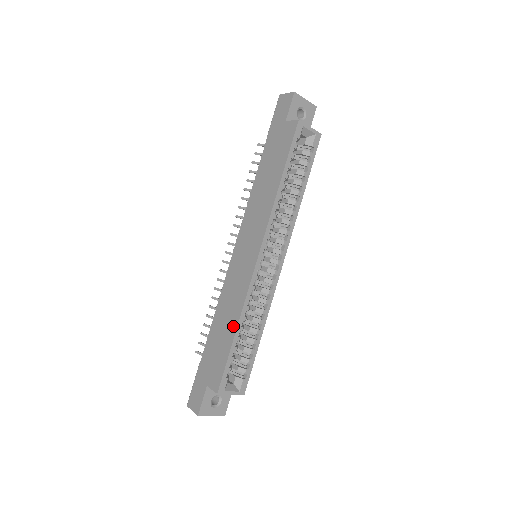
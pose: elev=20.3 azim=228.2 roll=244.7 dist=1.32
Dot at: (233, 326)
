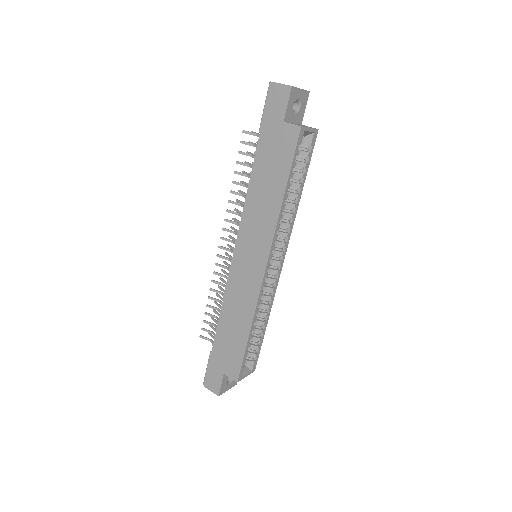
Dot at: (246, 328)
